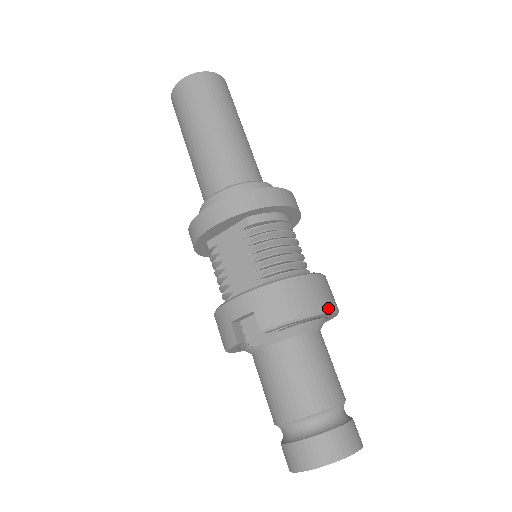
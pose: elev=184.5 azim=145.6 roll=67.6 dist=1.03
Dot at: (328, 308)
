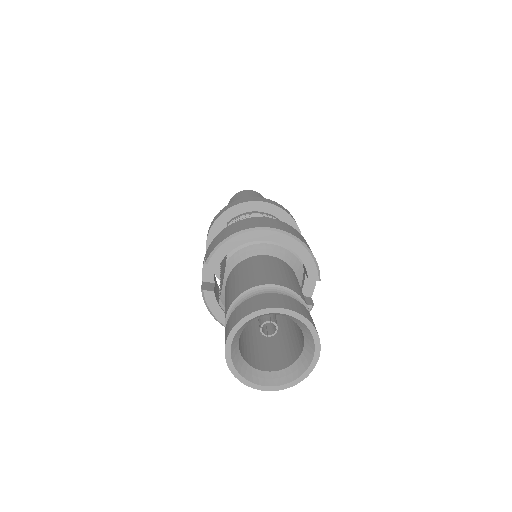
Dot at: (264, 226)
